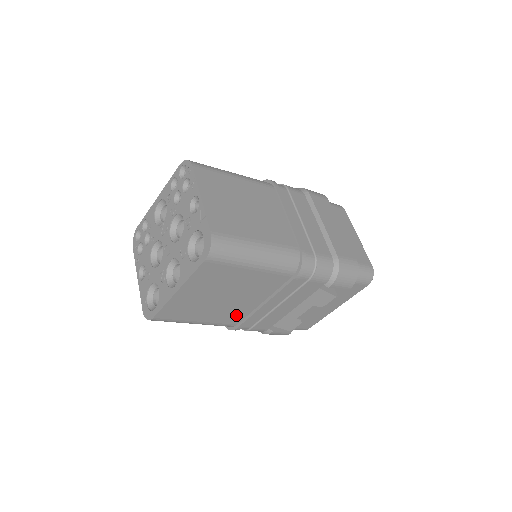
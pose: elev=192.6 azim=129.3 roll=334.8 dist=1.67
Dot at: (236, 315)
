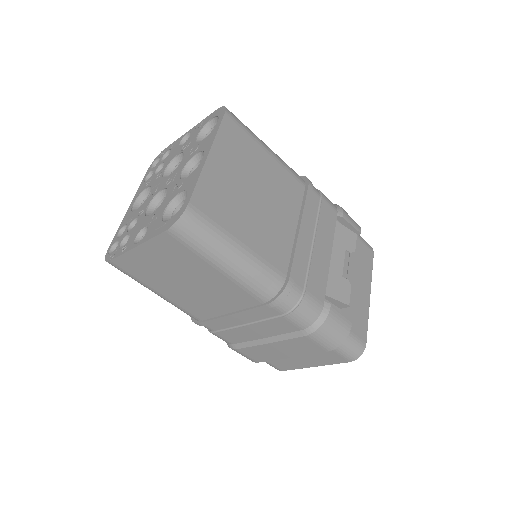
Dot at: (279, 248)
